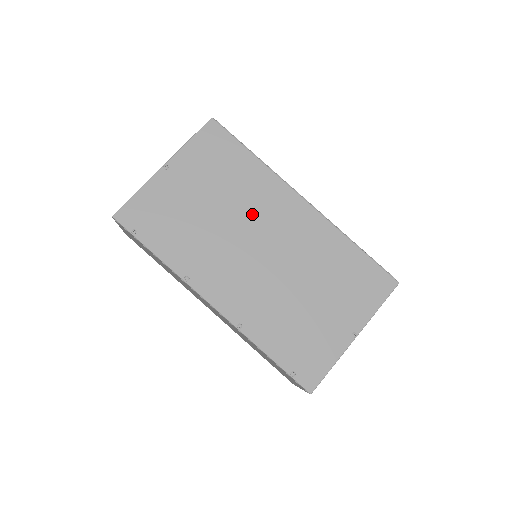
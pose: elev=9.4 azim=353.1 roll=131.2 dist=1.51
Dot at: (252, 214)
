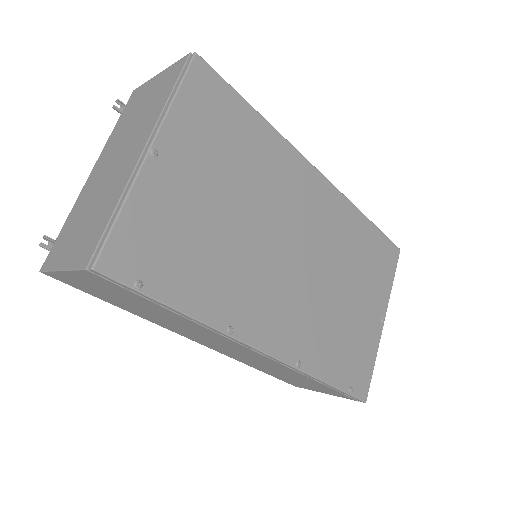
Dot at: (277, 207)
